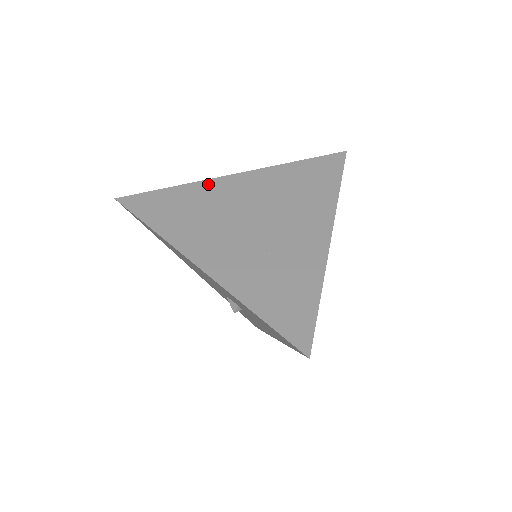
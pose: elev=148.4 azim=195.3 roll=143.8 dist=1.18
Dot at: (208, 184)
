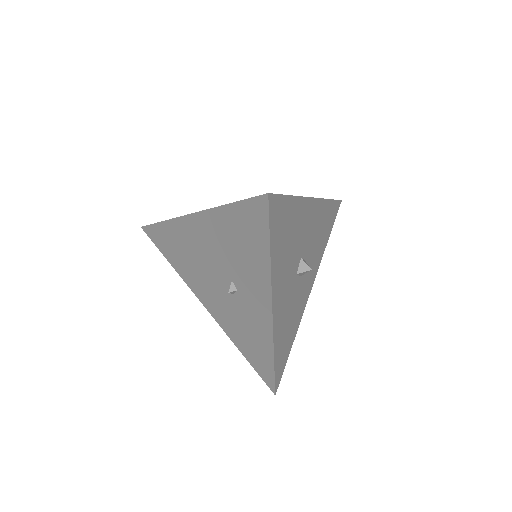
Dot at: occluded
